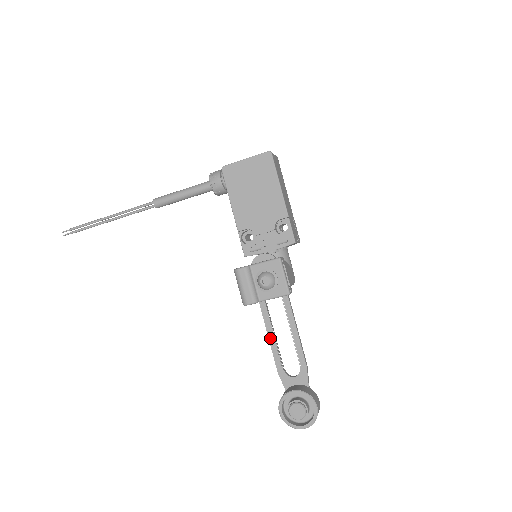
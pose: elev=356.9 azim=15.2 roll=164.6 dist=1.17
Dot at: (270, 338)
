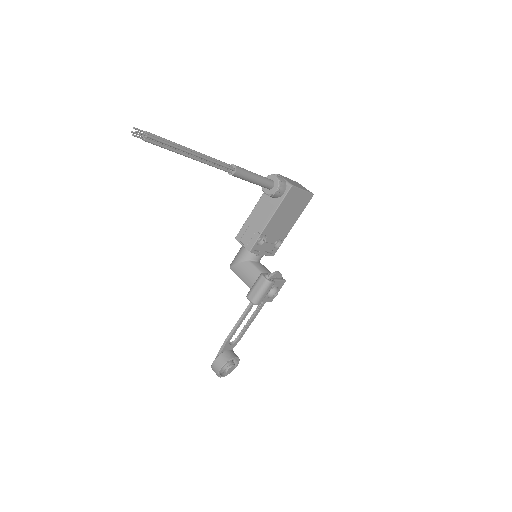
Dot at: (241, 322)
